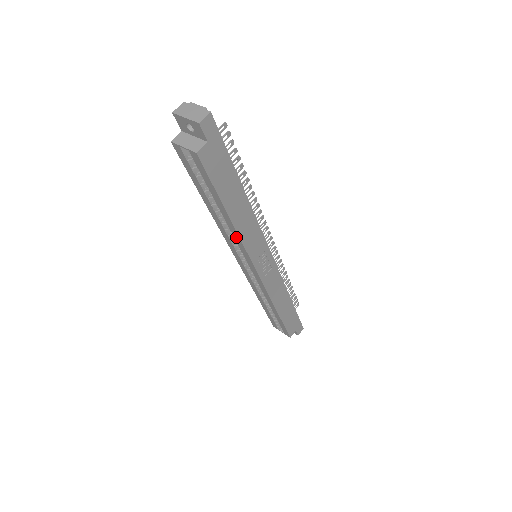
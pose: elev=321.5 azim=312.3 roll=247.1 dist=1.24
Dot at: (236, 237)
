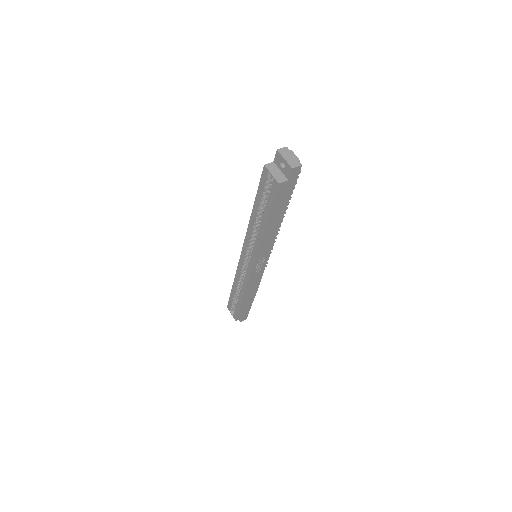
Dot at: (258, 240)
